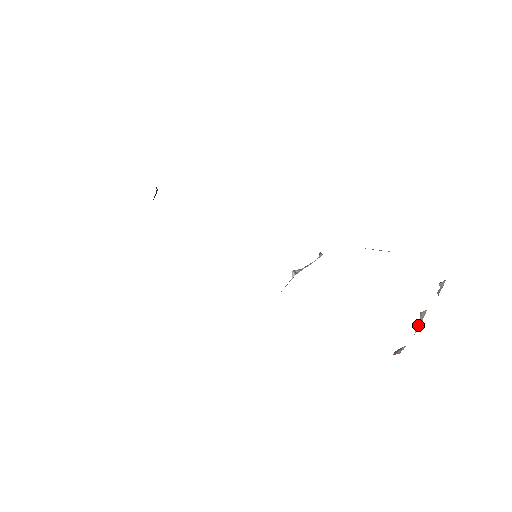
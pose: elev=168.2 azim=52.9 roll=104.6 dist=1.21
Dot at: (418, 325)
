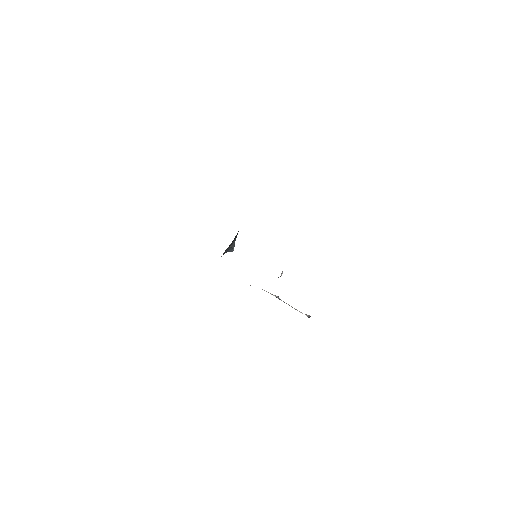
Dot at: occluded
